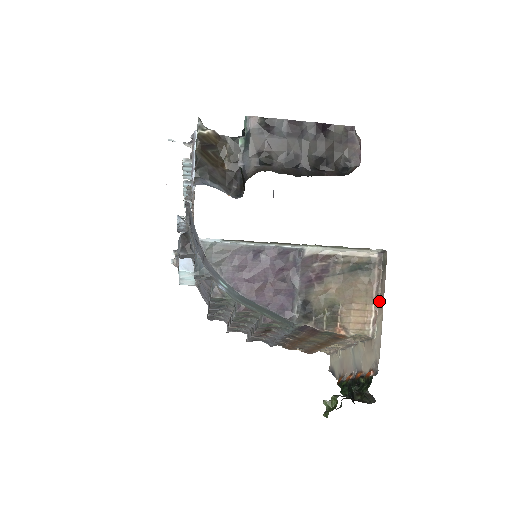
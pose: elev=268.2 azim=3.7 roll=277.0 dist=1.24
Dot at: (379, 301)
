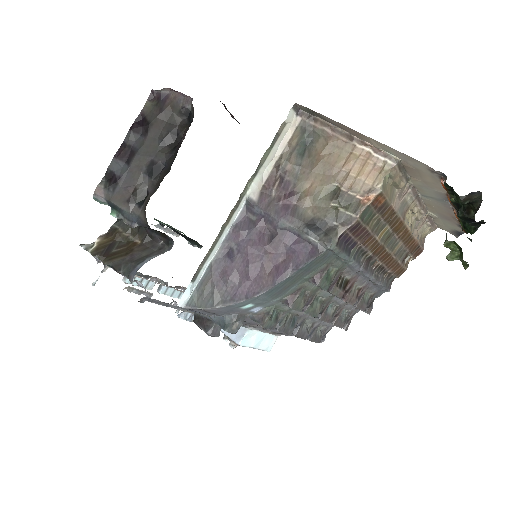
Dot at: (354, 136)
